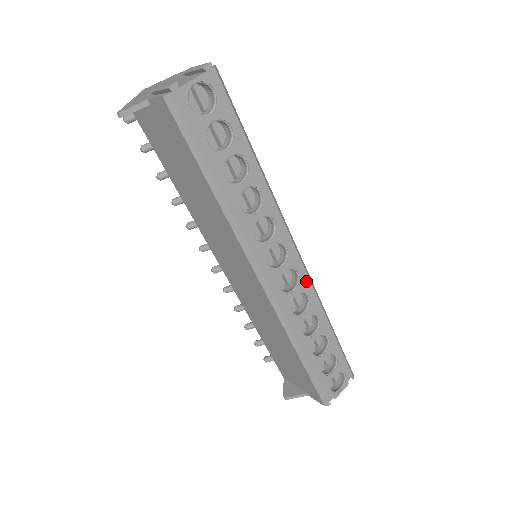
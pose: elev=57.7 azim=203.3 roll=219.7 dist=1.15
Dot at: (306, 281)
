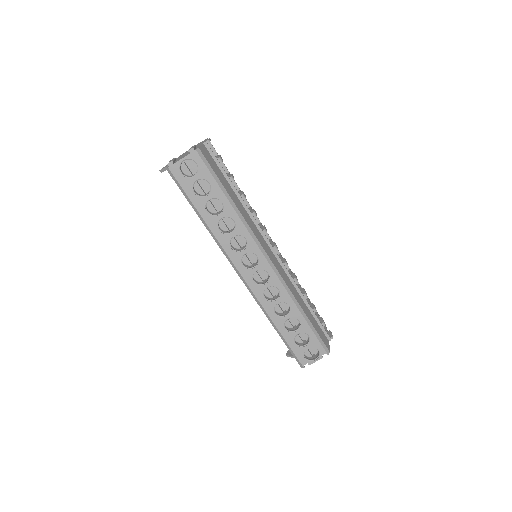
Dot at: (276, 279)
